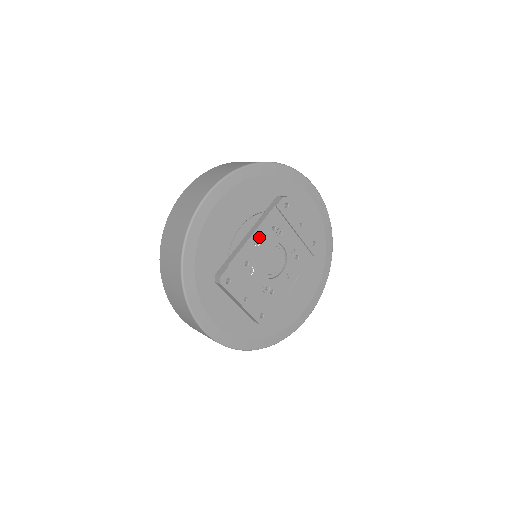
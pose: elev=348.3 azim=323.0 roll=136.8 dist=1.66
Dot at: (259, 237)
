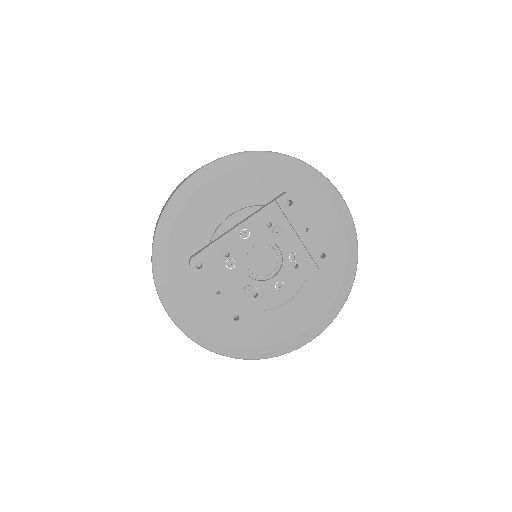
Dot at: (248, 229)
